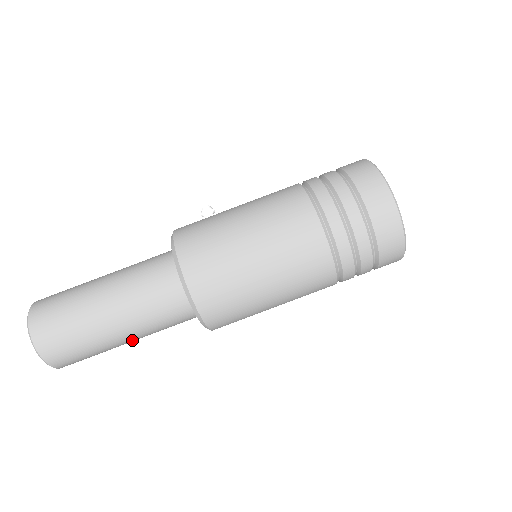
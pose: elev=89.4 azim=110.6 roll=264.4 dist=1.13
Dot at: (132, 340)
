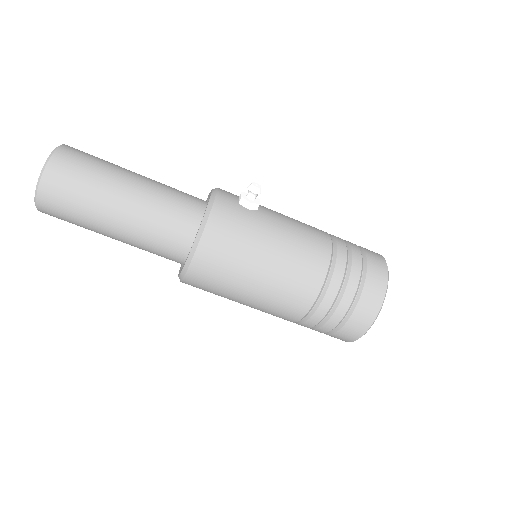
Dot at: occluded
